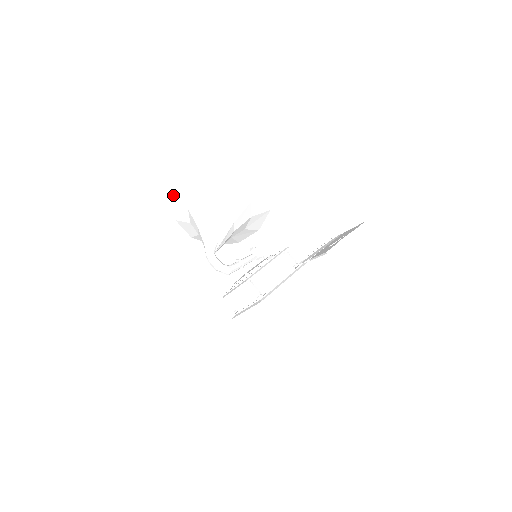
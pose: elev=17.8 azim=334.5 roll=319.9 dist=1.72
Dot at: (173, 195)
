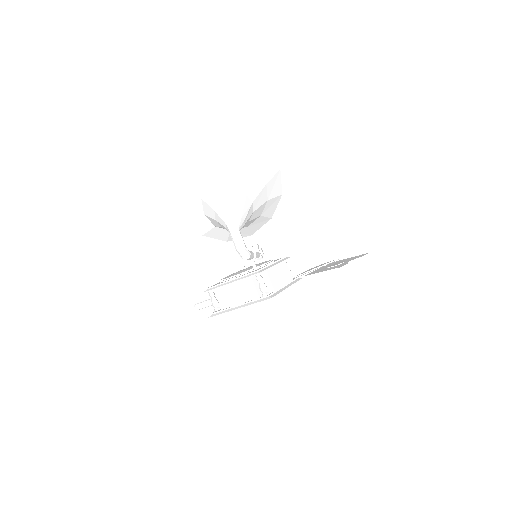
Dot at: (193, 162)
